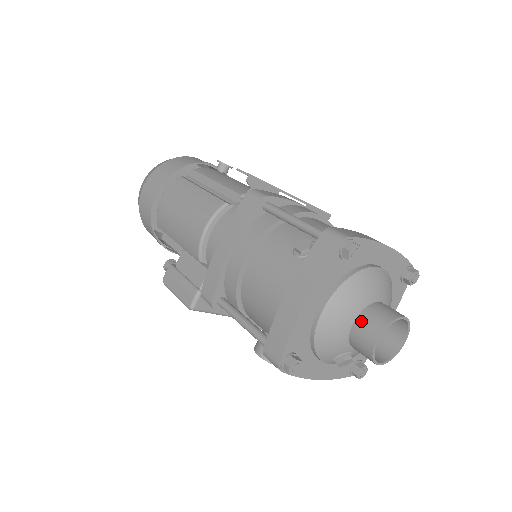
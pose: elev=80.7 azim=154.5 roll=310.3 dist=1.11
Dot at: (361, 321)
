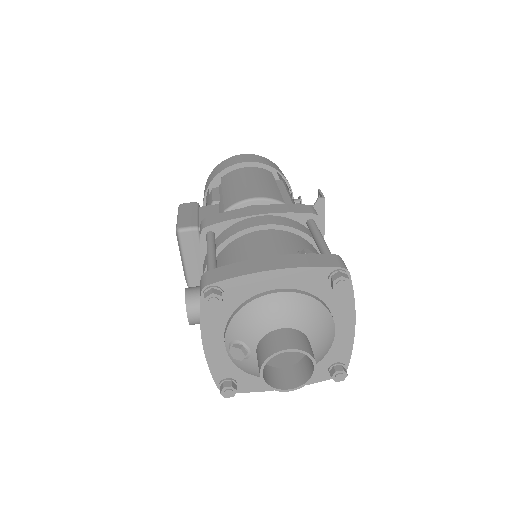
Dot at: (288, 332)
